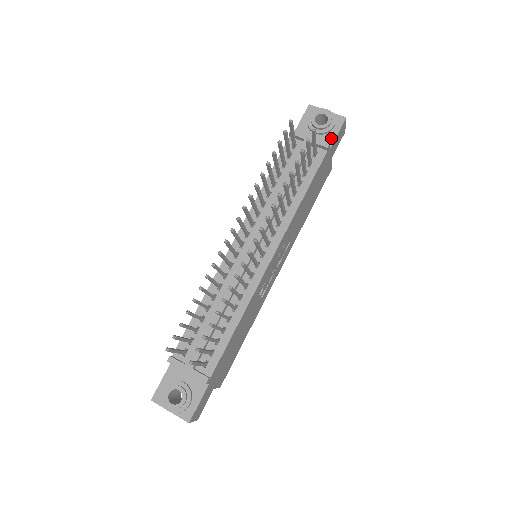
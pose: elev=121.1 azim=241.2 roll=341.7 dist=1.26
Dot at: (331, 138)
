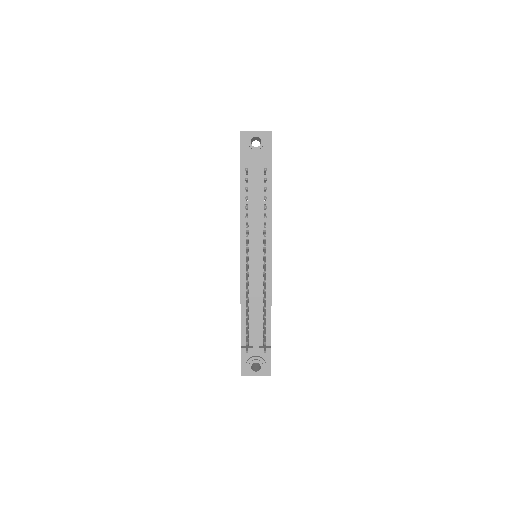
Dot at: (269, 152)
